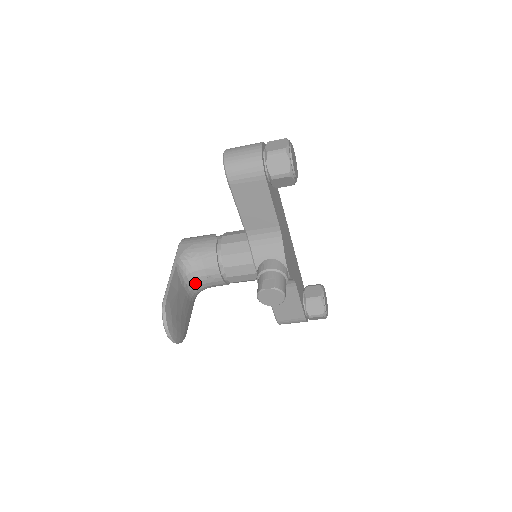
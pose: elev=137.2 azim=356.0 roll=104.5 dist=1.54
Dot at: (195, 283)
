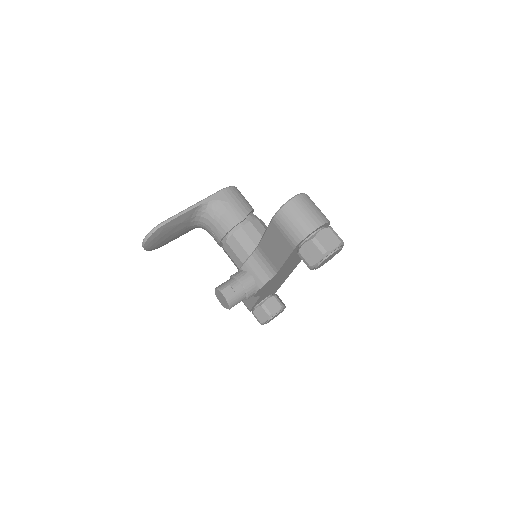
Dot at: (202, 225)
